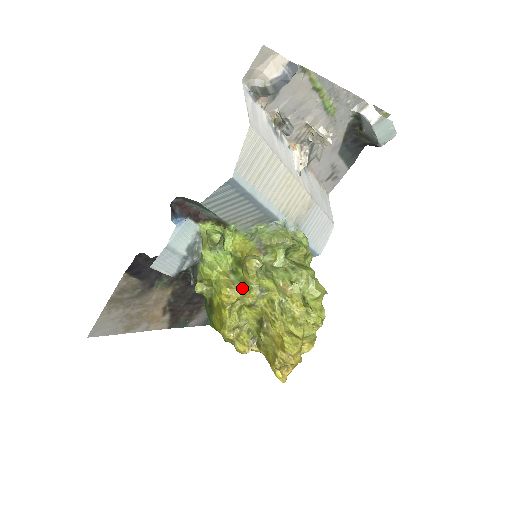
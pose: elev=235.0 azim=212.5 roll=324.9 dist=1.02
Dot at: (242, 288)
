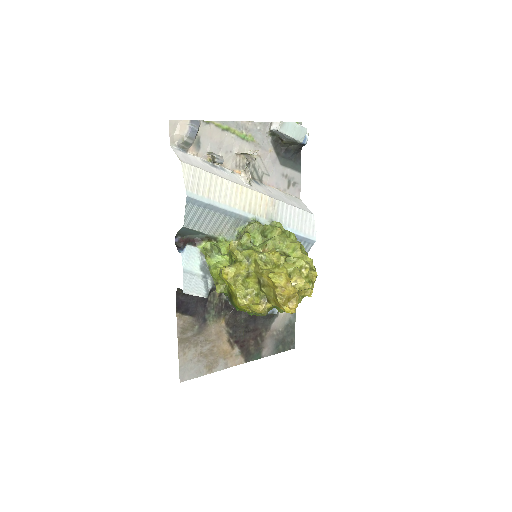
Dot at: (234, 265)
